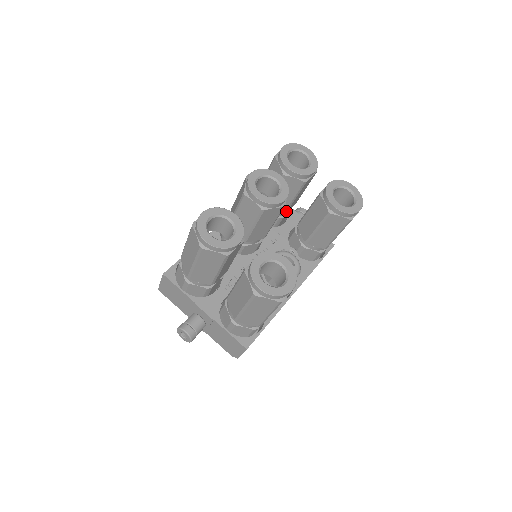
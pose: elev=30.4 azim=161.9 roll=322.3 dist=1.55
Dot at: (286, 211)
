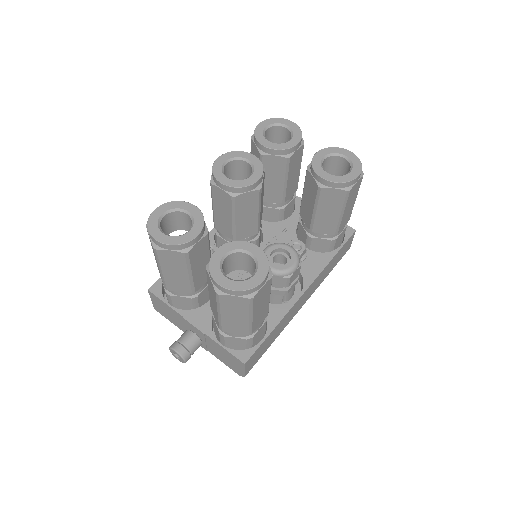
Dot at: (283, 199)
